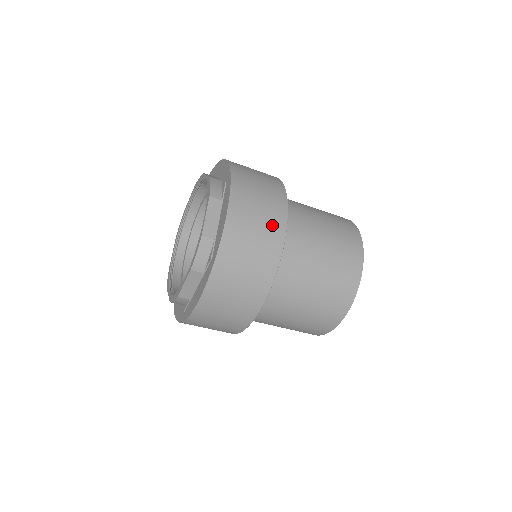
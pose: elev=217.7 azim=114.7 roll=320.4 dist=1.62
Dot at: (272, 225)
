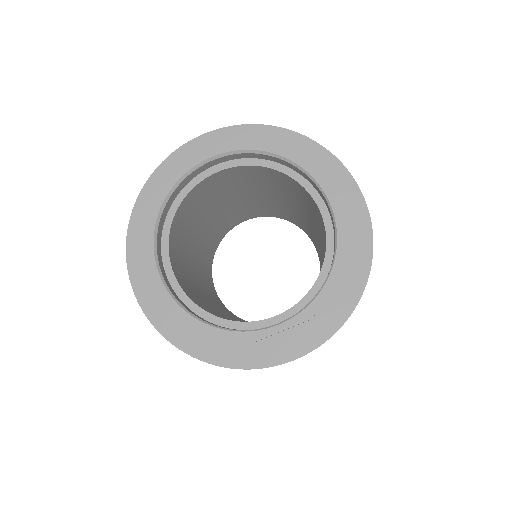
Dot at: occluded
